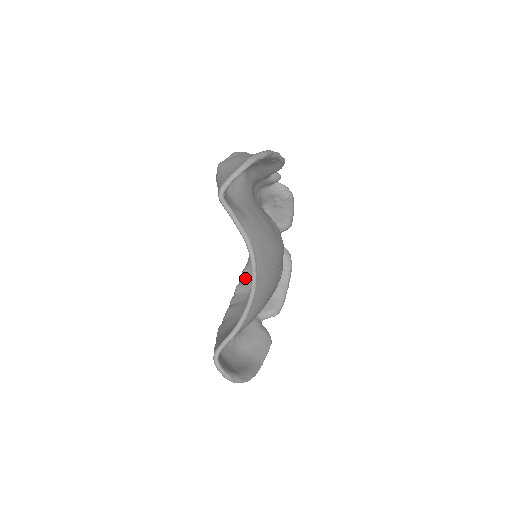
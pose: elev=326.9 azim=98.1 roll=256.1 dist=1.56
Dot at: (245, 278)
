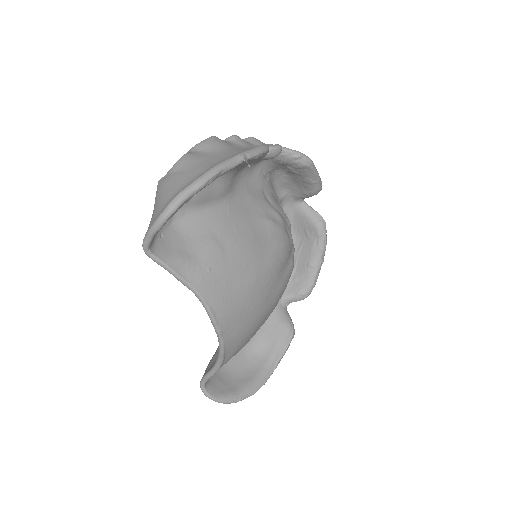
Dot at: occluded
